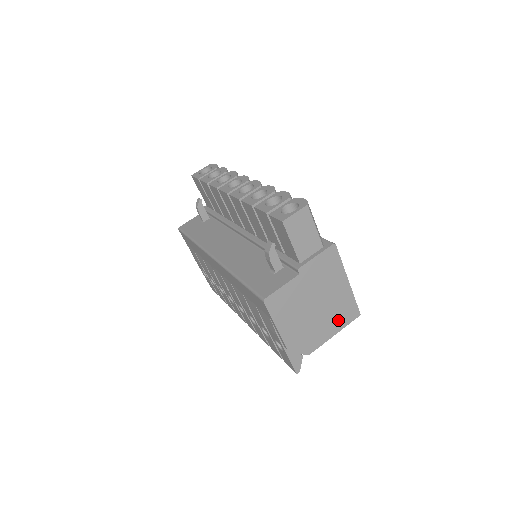
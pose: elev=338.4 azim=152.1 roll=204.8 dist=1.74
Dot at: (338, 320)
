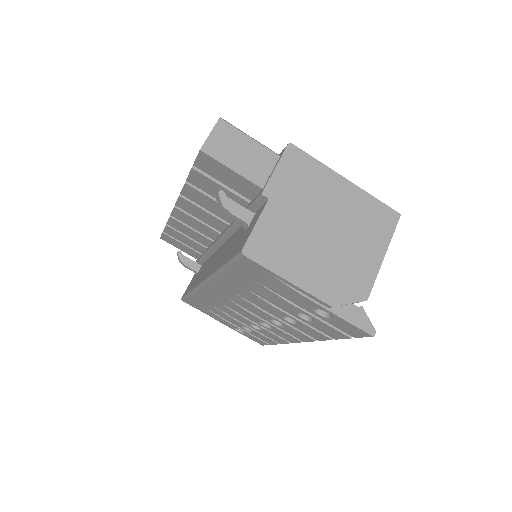
Dot at: (373, 235)
